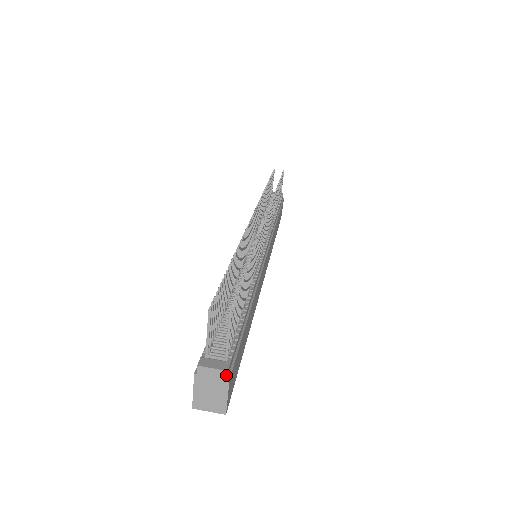
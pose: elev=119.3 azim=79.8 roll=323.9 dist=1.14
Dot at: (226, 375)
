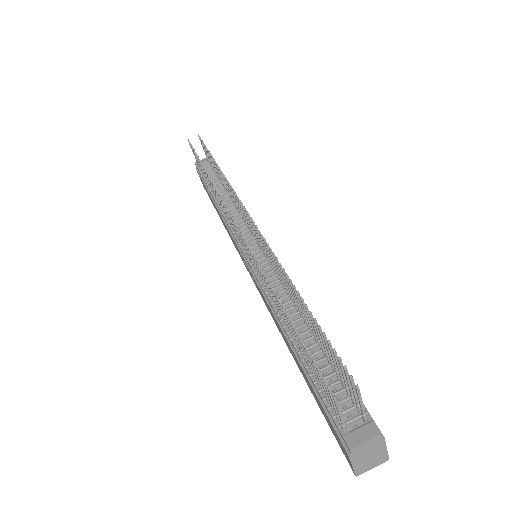
Dot at: (380, 437)
